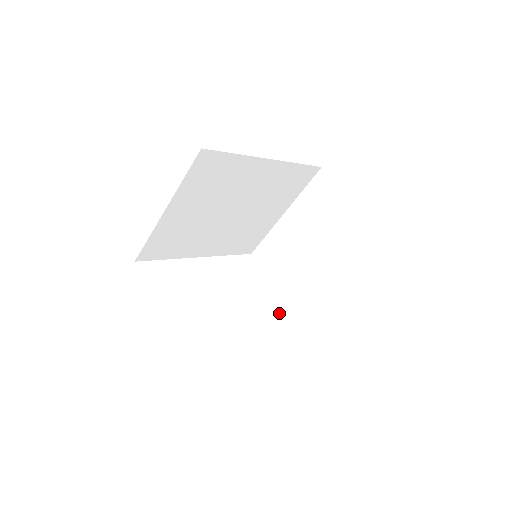
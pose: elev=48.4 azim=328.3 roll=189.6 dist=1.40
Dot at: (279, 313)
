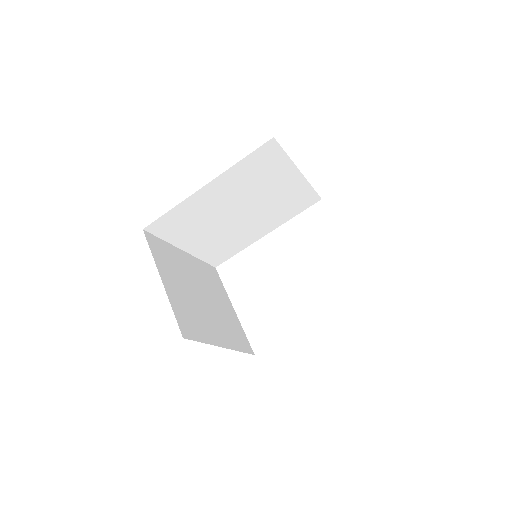
Dot at: occluded
